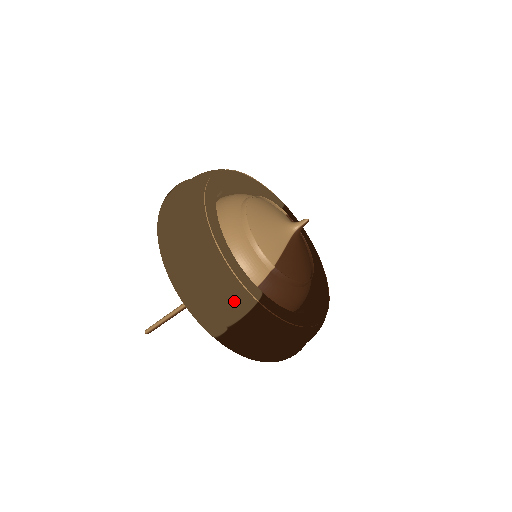
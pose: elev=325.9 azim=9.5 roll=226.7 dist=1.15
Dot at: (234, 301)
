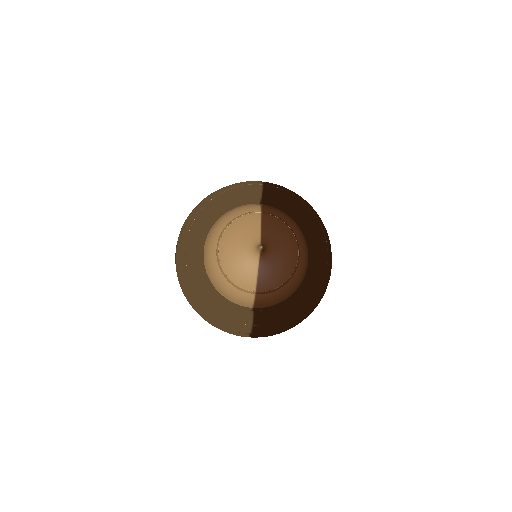
Dot at: (239, 330)
